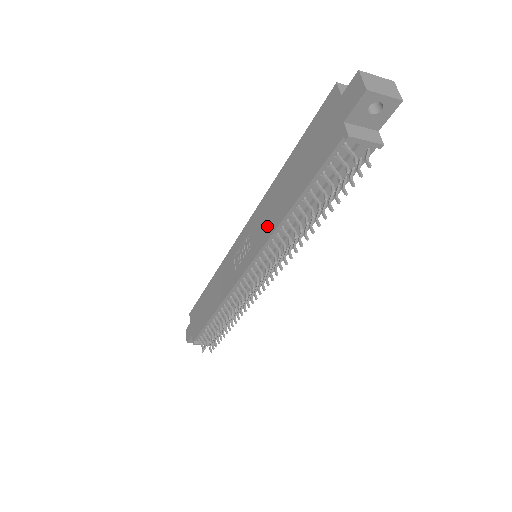
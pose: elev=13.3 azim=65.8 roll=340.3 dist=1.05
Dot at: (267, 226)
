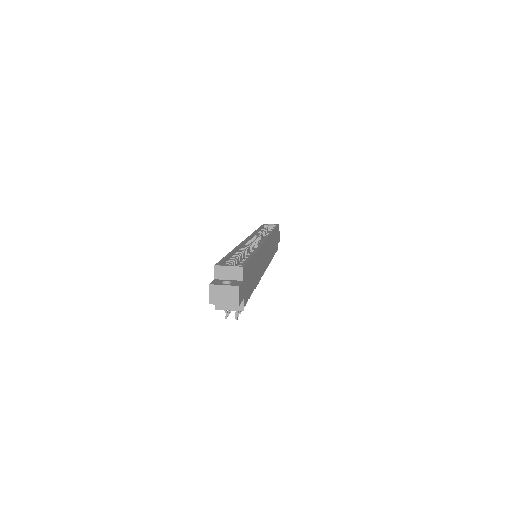
Dot at: occluded
